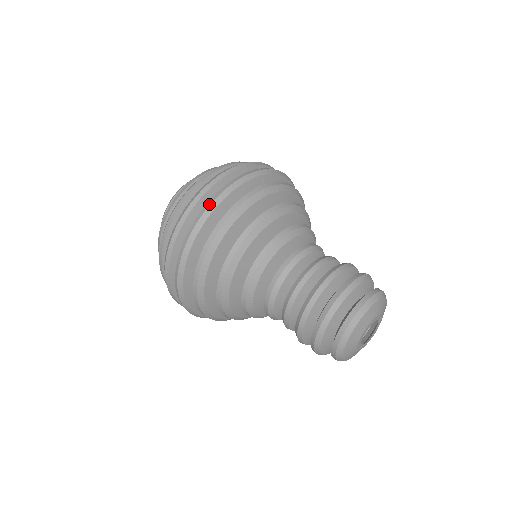
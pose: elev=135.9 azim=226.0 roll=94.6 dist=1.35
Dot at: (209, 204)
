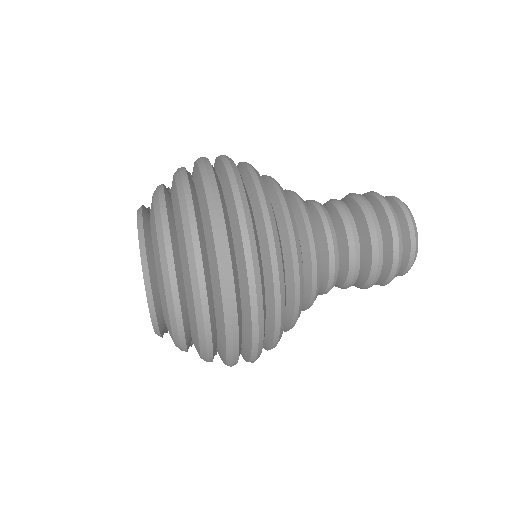
Dot at: (255, 296)
